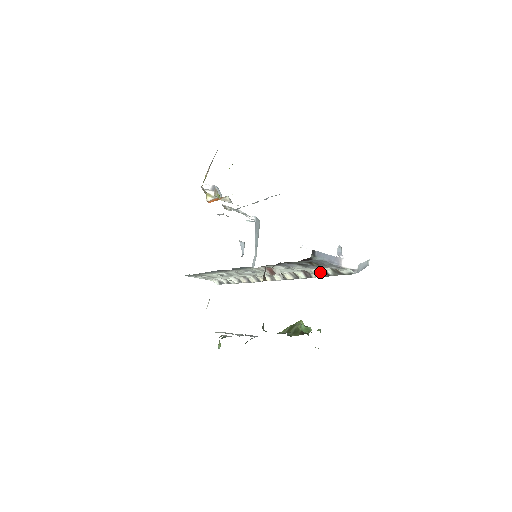
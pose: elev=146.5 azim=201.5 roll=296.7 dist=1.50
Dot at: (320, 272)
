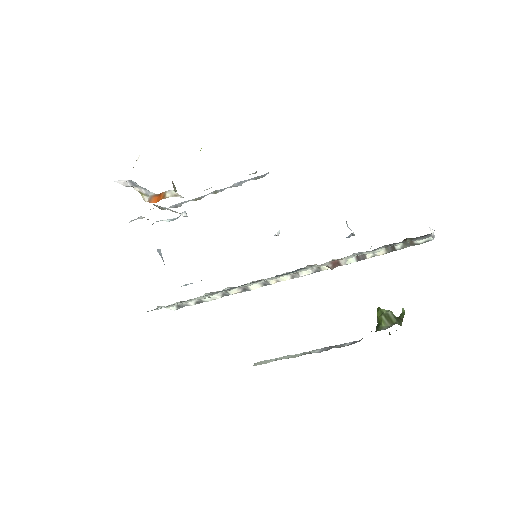
Dot at: (384, 250)
